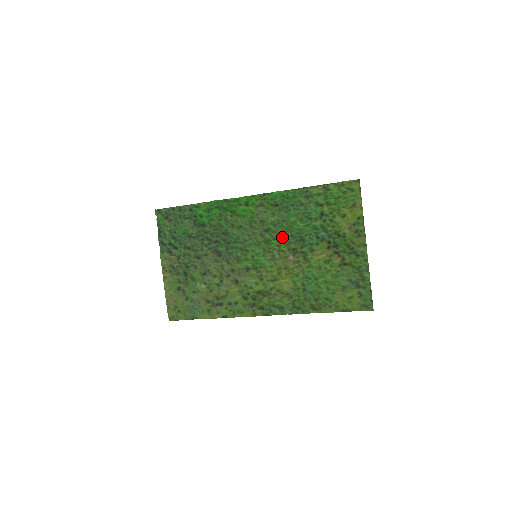
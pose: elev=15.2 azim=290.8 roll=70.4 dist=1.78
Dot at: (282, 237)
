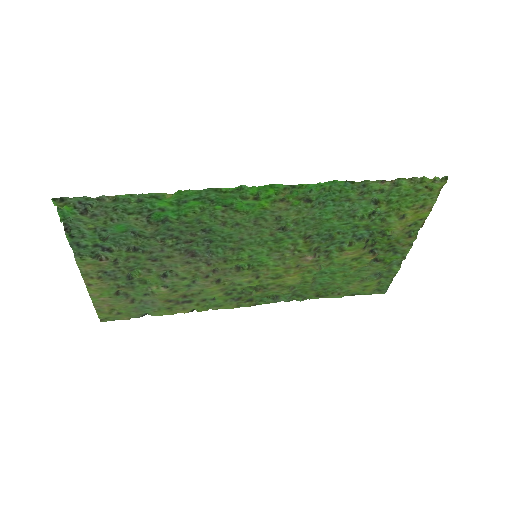
Dot at: (303, 236)
